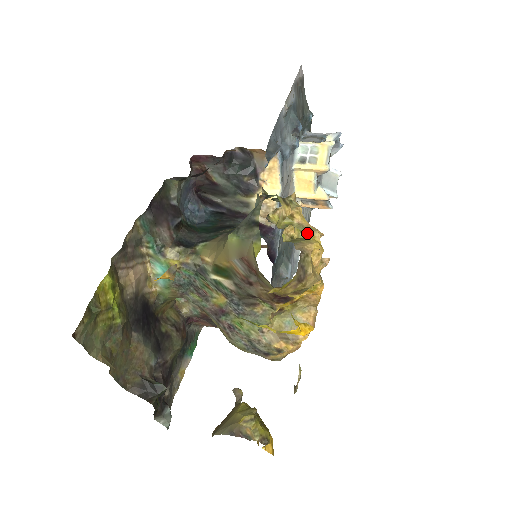
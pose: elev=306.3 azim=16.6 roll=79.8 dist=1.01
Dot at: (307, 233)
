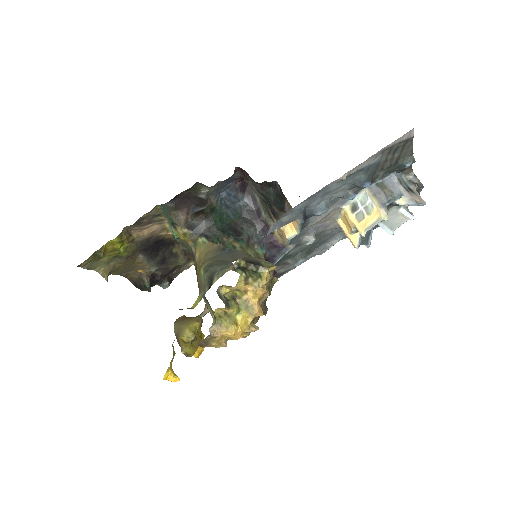
Dot at: (244, 312)
